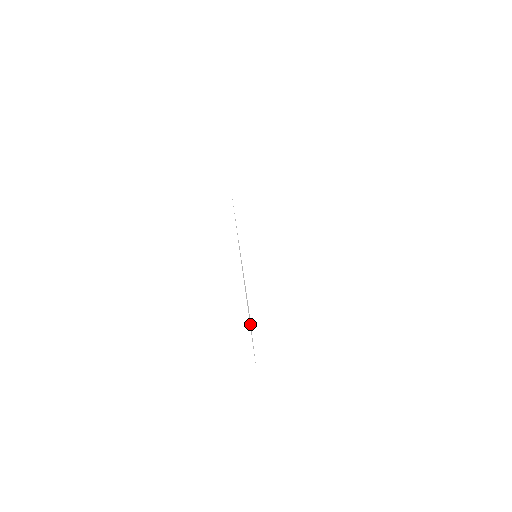
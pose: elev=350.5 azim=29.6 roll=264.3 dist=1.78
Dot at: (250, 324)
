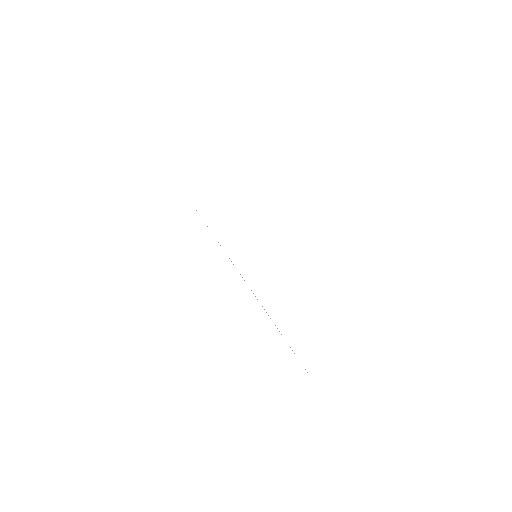
Dot at: occluded
